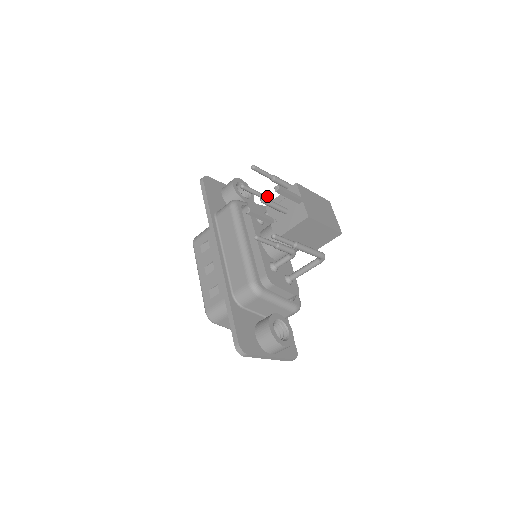
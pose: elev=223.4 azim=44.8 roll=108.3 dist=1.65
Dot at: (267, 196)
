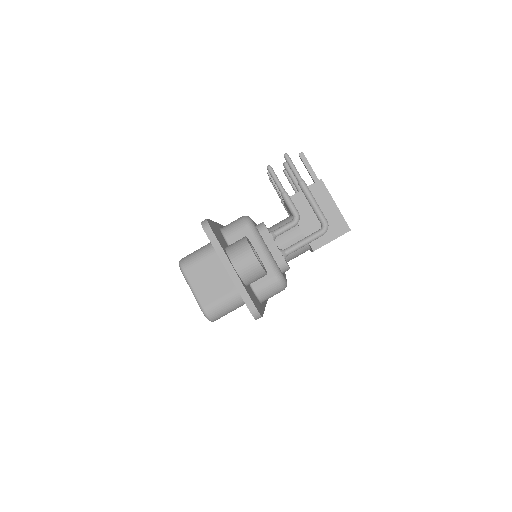
Dot at: occluded
